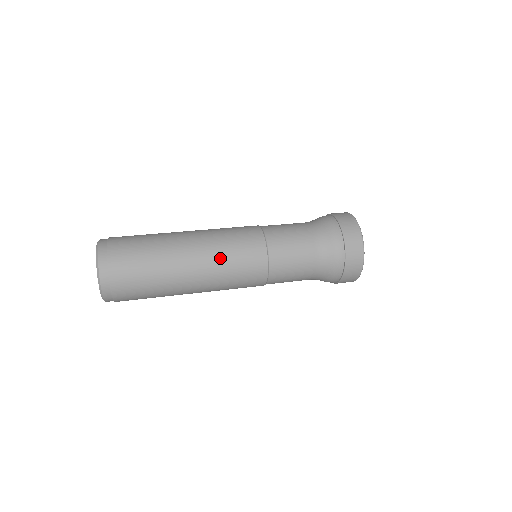
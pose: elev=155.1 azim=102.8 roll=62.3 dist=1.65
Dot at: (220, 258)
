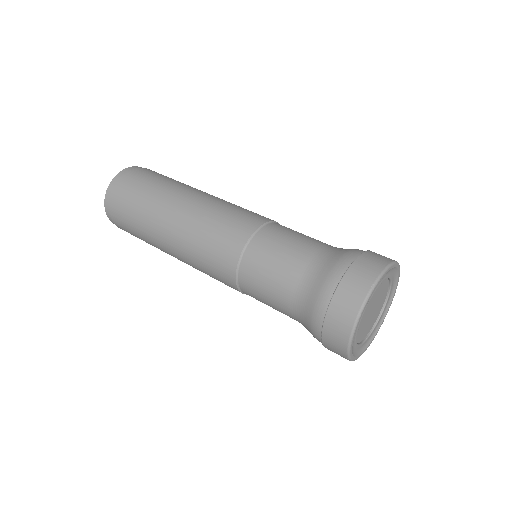
Dot at: (200, 222)
